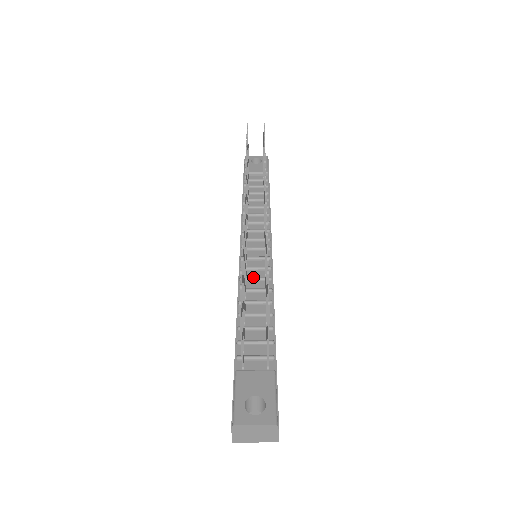
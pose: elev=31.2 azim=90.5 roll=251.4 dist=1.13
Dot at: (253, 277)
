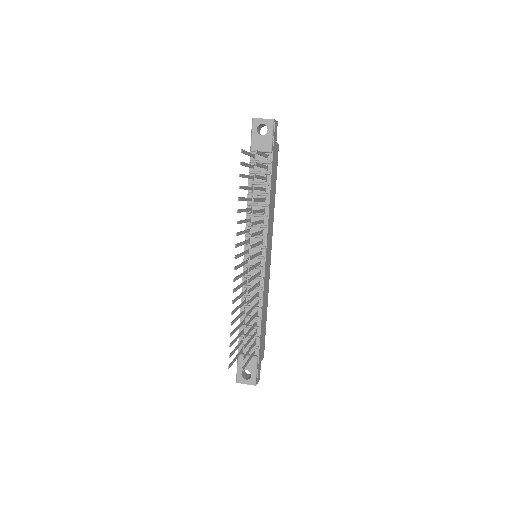
Dot at: (250, 287)
